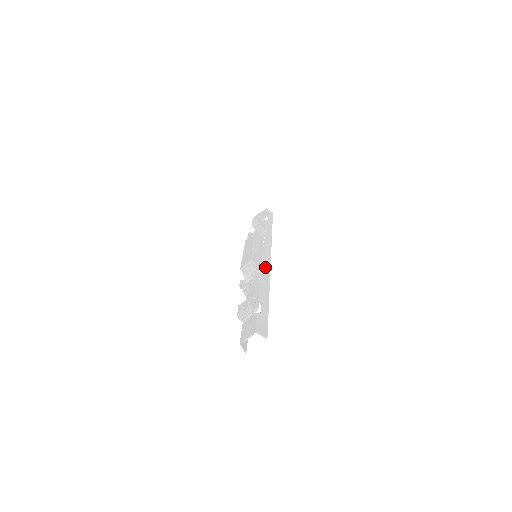
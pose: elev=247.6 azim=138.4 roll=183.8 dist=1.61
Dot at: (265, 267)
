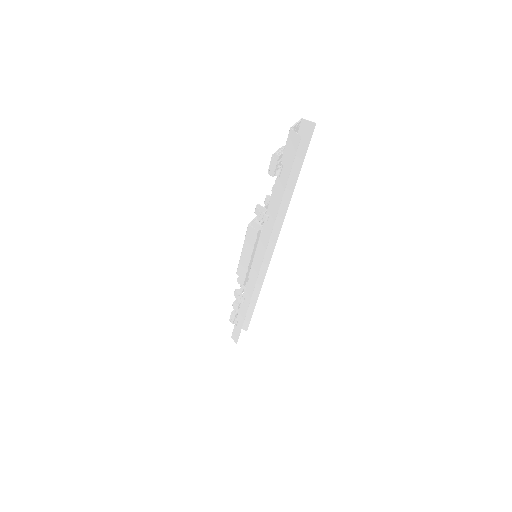
Dot at: (273, 231)
